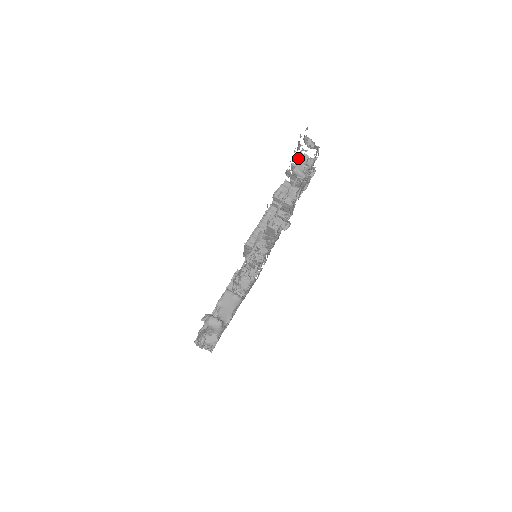
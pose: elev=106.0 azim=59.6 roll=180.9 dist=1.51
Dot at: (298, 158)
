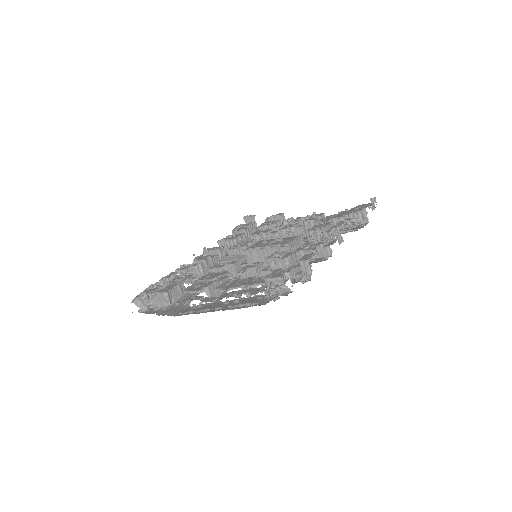
Dot at: (283, 271)
